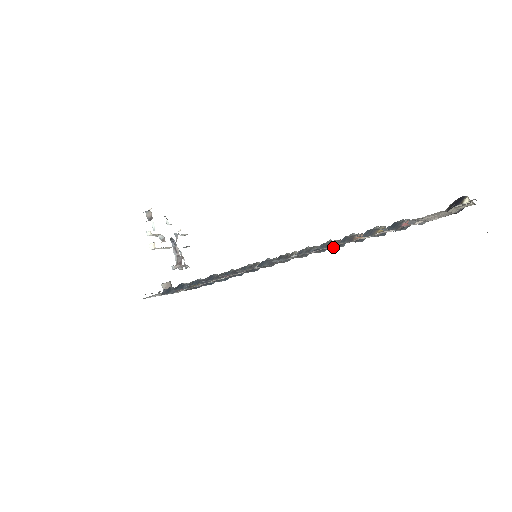
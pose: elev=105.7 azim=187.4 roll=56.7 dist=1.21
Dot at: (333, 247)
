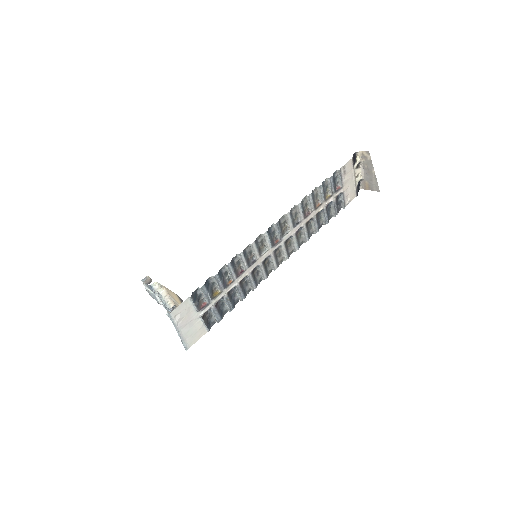
Dot at: (305, 225)
